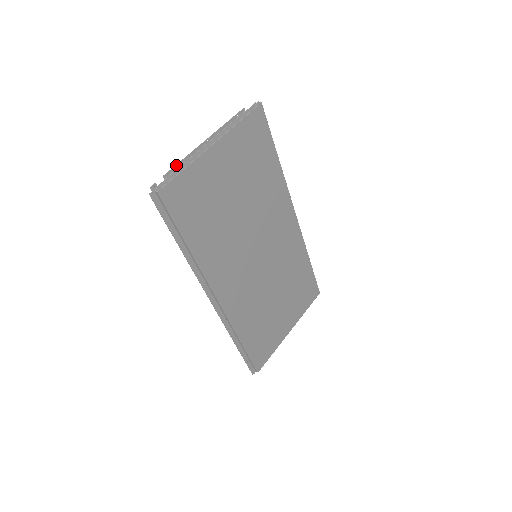
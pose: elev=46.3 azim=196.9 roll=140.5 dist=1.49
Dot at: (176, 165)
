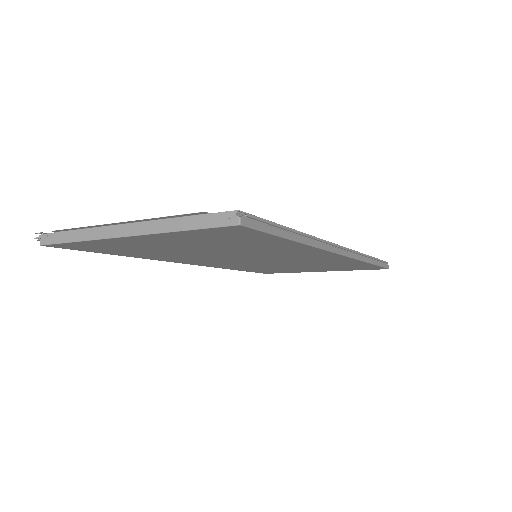
Dot at: occluded
